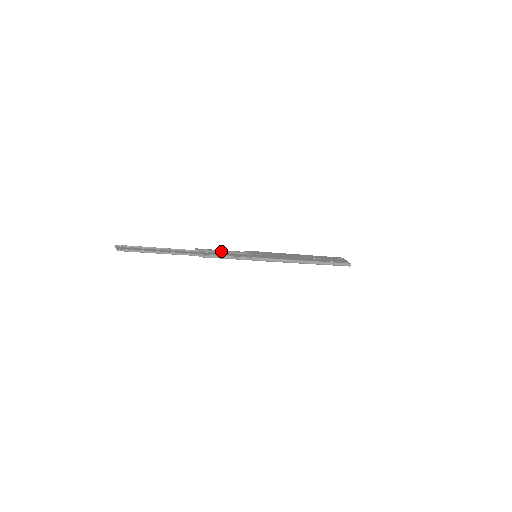
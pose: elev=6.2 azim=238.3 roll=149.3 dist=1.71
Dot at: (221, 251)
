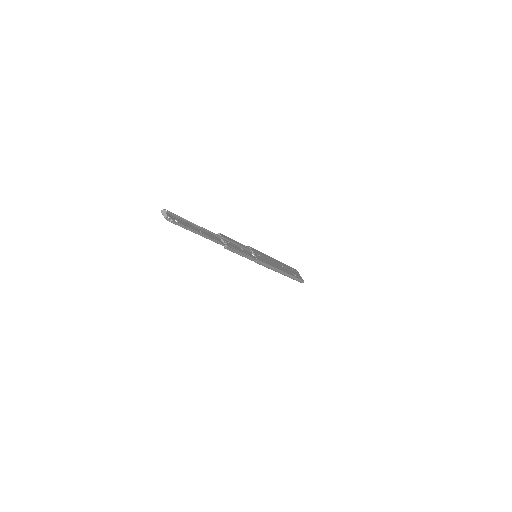
Dot at: (236, 243)
